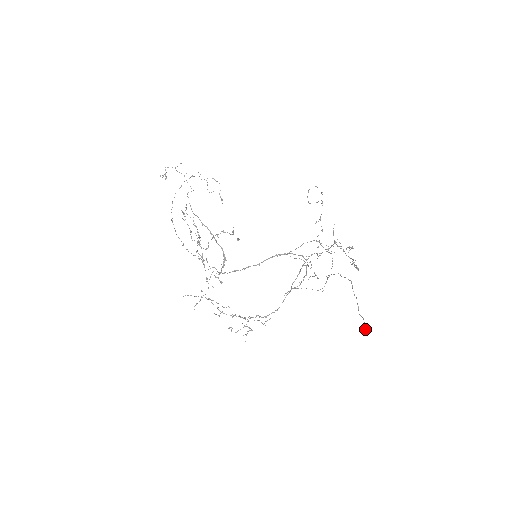
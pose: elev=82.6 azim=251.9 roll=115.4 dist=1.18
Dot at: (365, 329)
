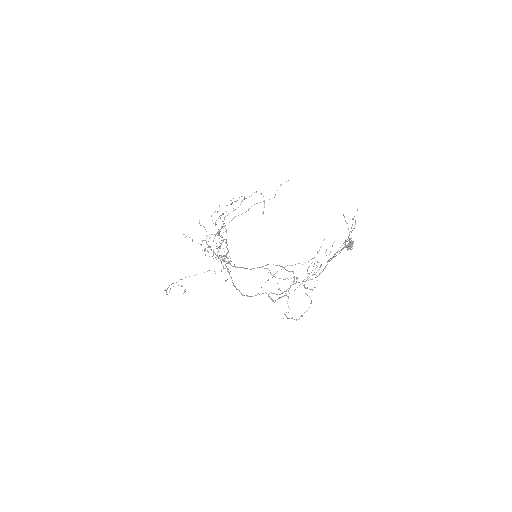
Dot at: (351, 240)
